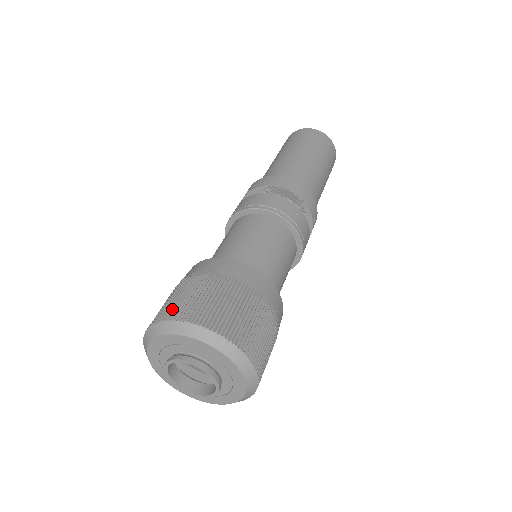
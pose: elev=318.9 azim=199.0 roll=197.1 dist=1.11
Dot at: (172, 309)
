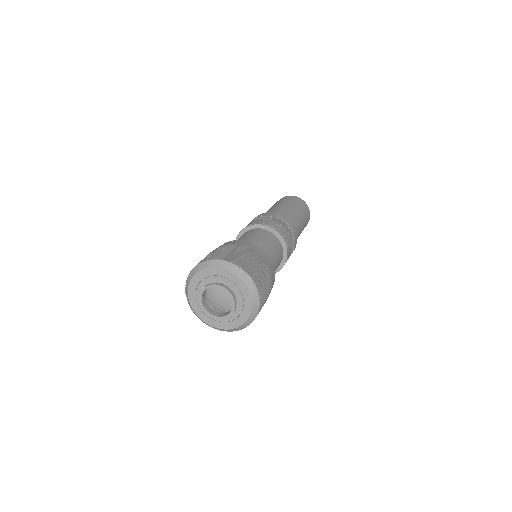
Dot at: (200, 261)
